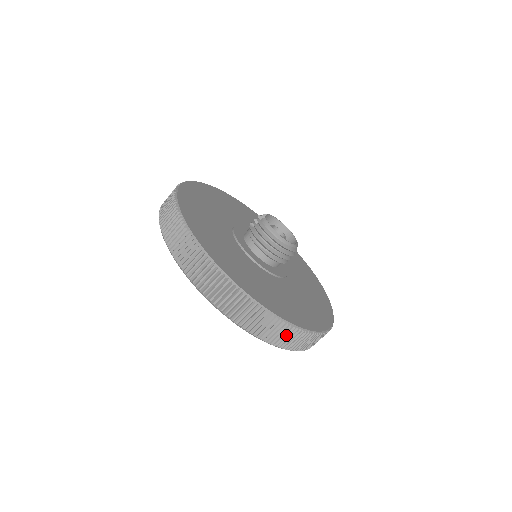
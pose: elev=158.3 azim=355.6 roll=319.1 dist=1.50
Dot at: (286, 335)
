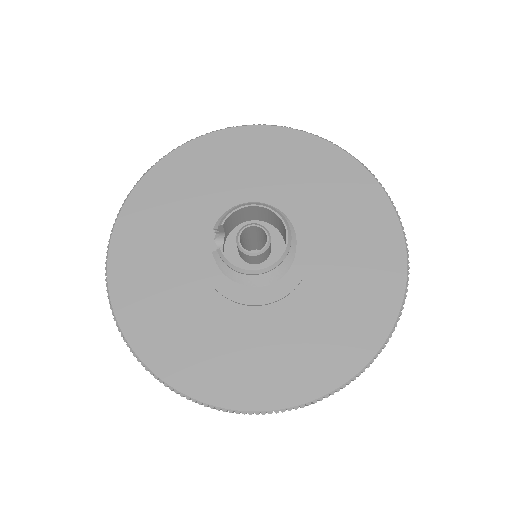
Dot at: (329, 395)
